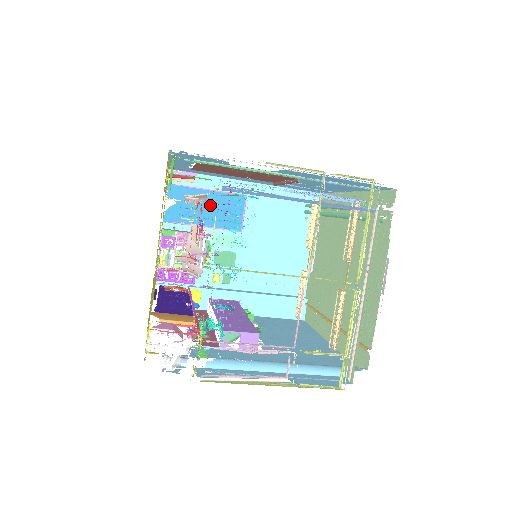
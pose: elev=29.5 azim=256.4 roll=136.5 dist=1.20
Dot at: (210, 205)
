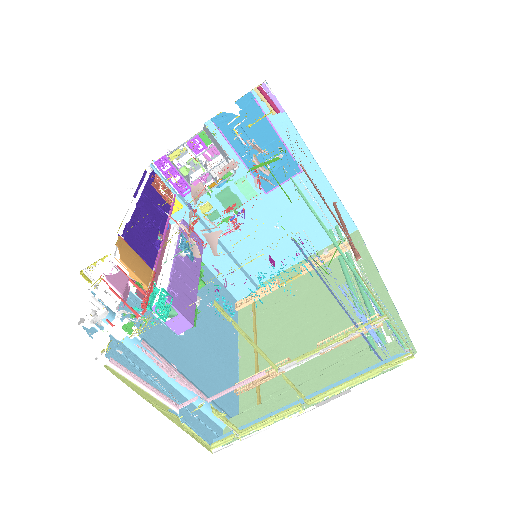
Dot at: (265, 147)
